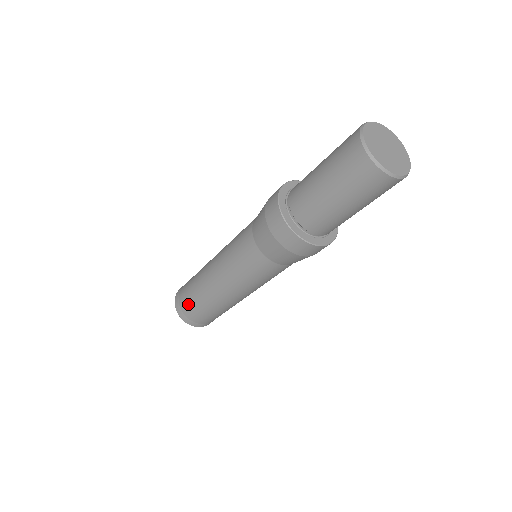
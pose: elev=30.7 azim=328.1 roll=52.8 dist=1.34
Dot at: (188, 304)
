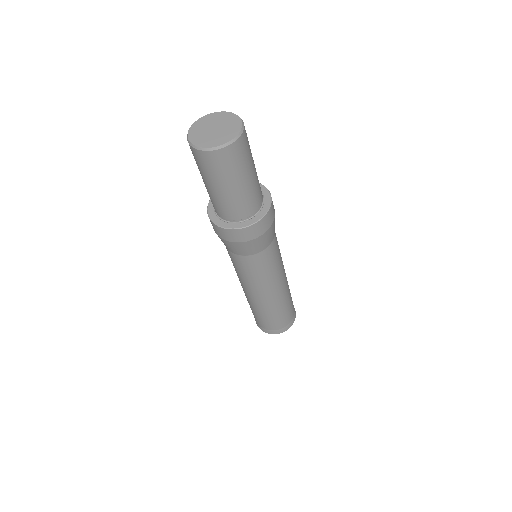
Dot at: (261, 322)
